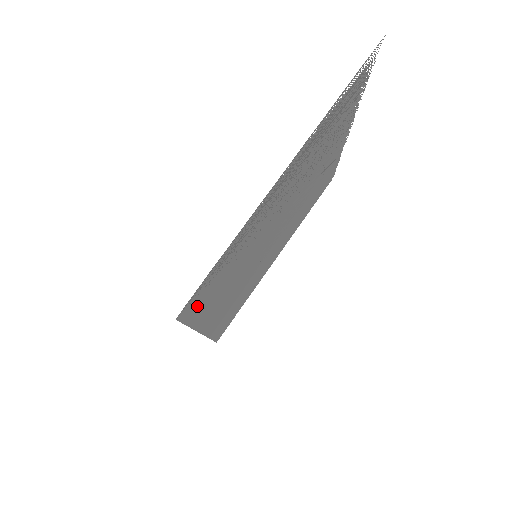
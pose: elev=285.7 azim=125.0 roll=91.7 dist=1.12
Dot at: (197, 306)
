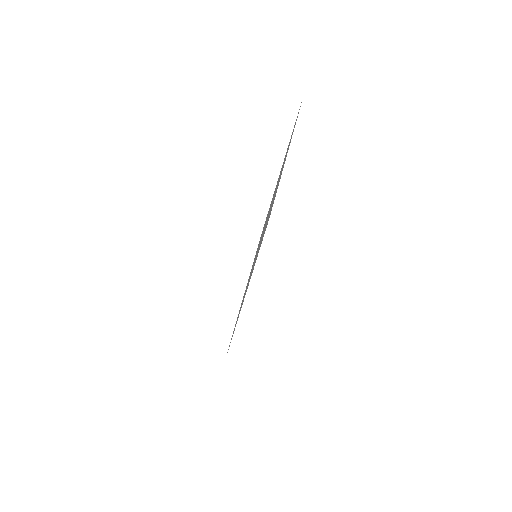
Dot at: occluded
